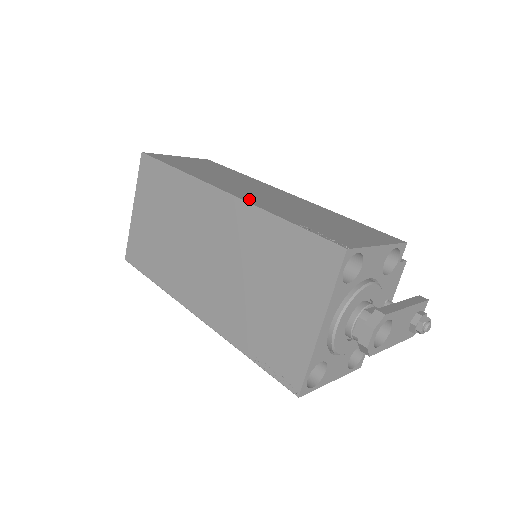
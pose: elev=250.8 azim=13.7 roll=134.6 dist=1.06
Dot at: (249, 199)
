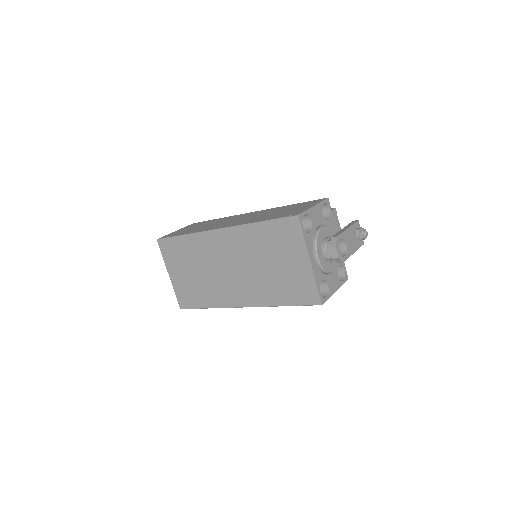
Dot at: (235, 224)
